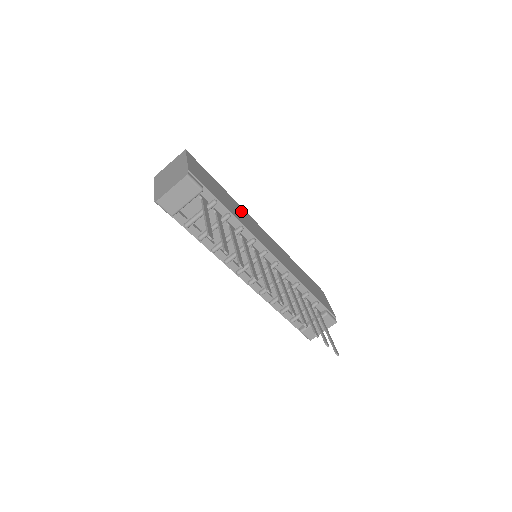
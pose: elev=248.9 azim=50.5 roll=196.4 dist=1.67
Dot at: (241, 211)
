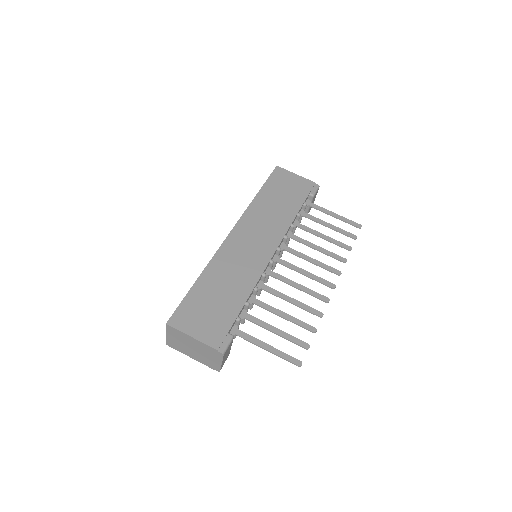
Dot at: (224, 267)
